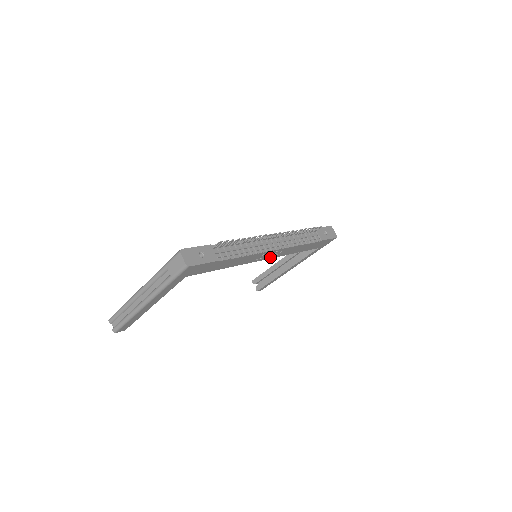
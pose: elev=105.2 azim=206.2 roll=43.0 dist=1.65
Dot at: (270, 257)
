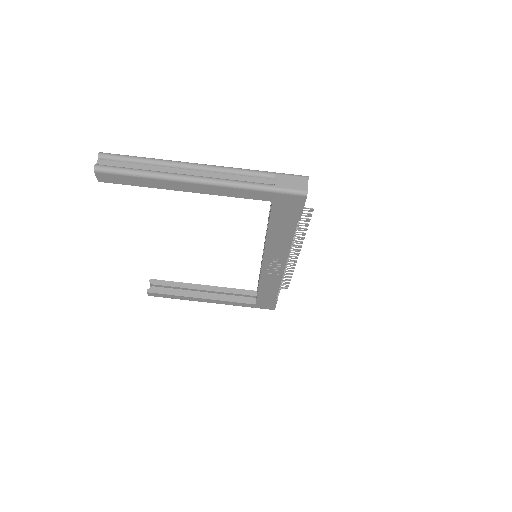
Dot at: (265, 269)
